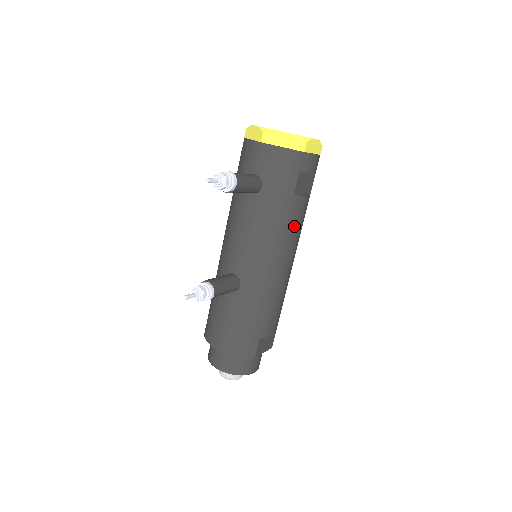
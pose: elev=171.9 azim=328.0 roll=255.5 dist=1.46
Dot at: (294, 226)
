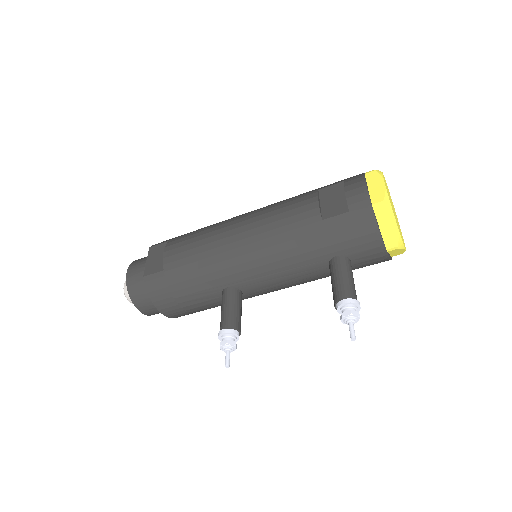
Dot at: occluded
